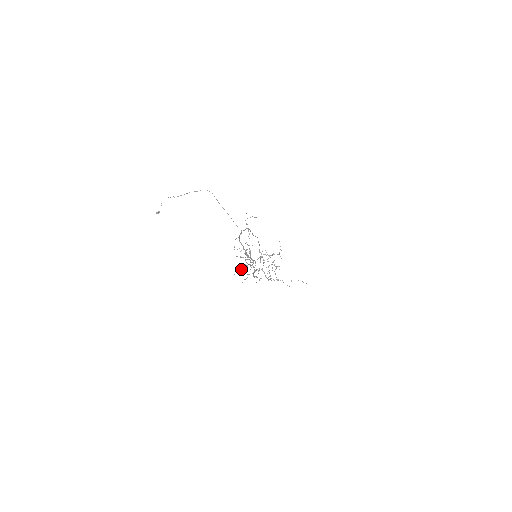
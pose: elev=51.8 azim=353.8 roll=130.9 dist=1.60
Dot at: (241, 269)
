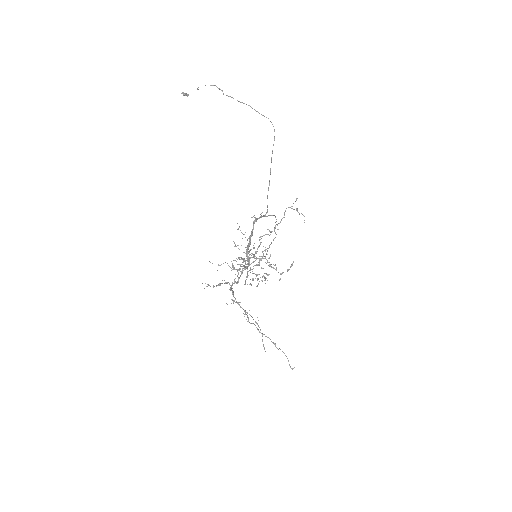
Dot at: occluded
